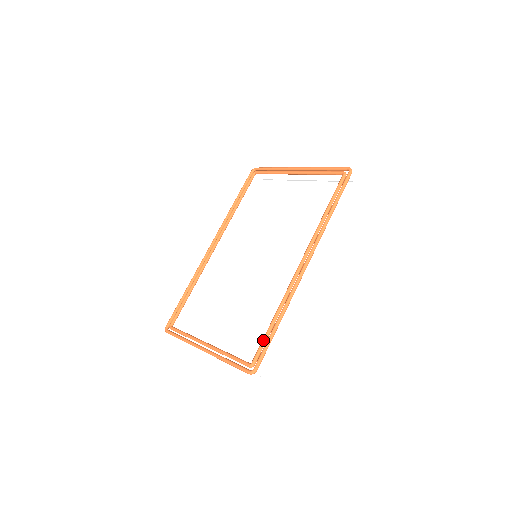
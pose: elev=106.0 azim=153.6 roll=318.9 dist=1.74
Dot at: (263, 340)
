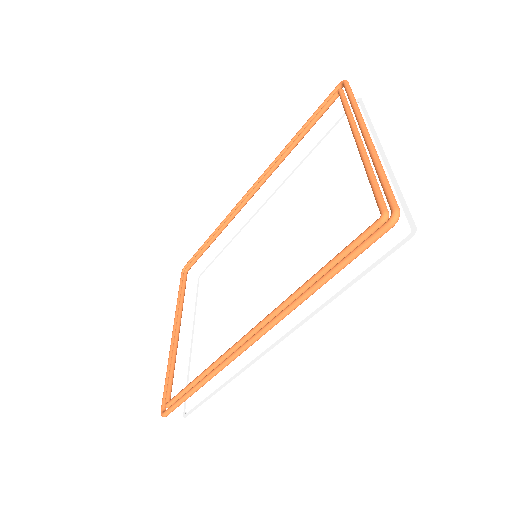
Dot at: (181, 391)
